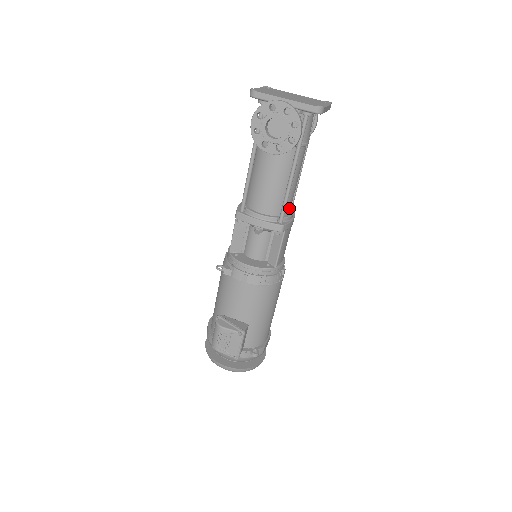
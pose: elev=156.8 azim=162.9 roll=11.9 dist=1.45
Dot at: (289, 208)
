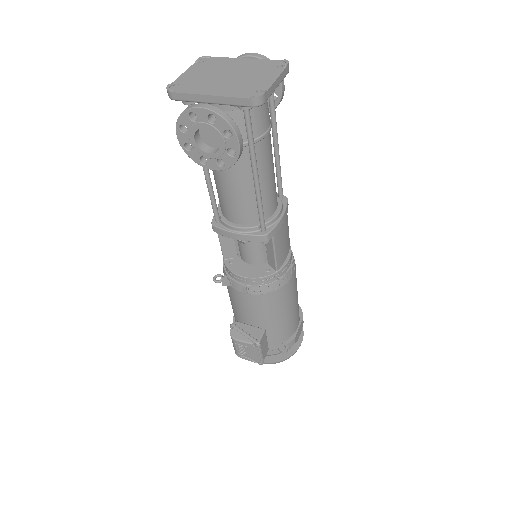
Dot at: (272, 207)
